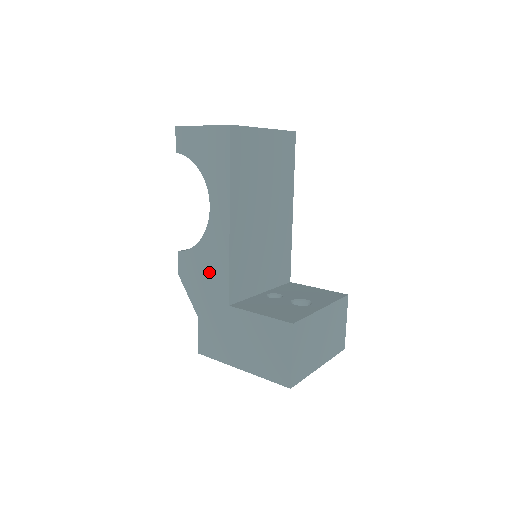
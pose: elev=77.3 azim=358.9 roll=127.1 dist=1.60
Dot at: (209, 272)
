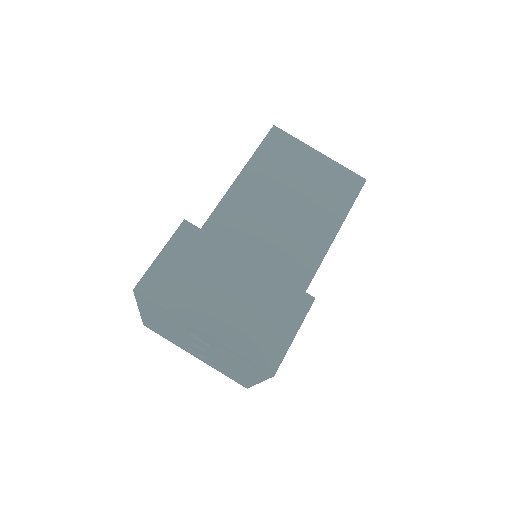
Dot at: occluded
